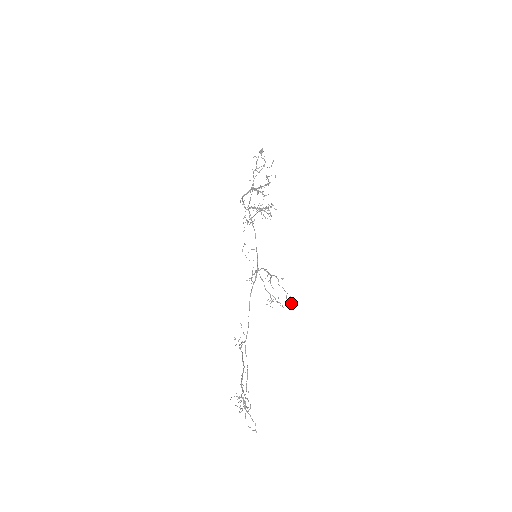
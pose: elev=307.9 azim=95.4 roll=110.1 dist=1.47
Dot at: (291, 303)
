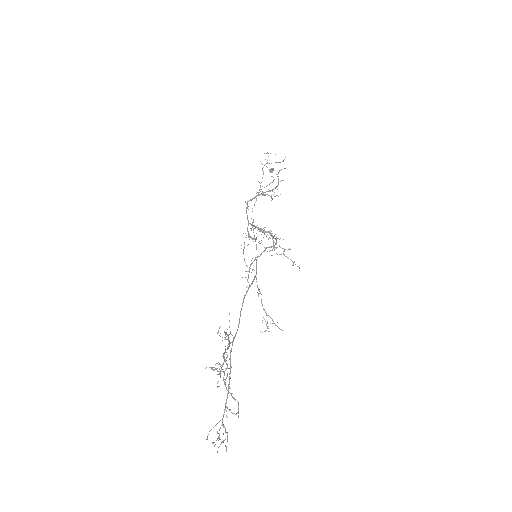
Dot at: (299, 270)
